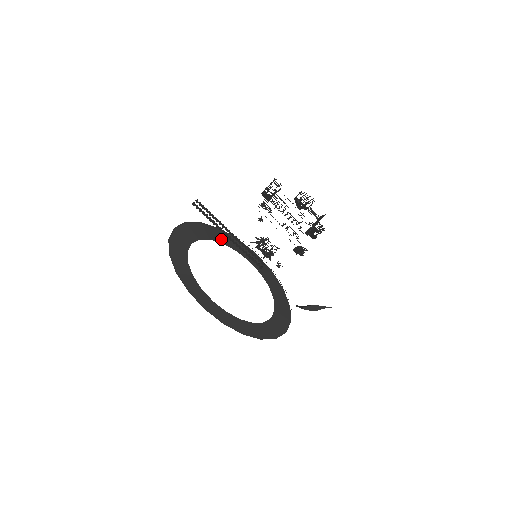
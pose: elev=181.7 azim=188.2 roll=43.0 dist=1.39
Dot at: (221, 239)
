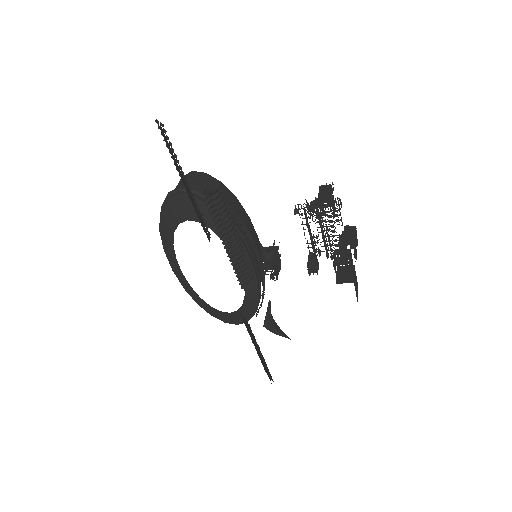
Dot at: occluded
